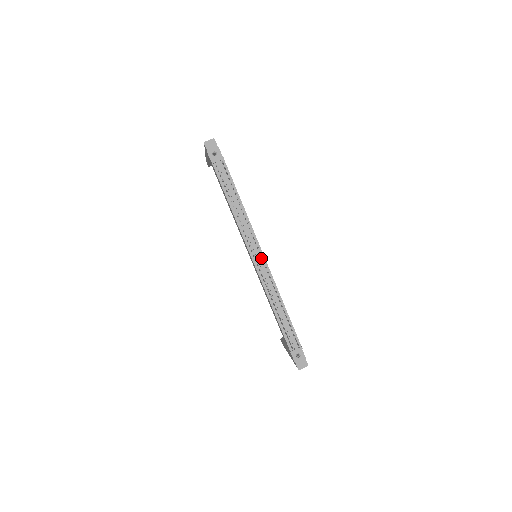
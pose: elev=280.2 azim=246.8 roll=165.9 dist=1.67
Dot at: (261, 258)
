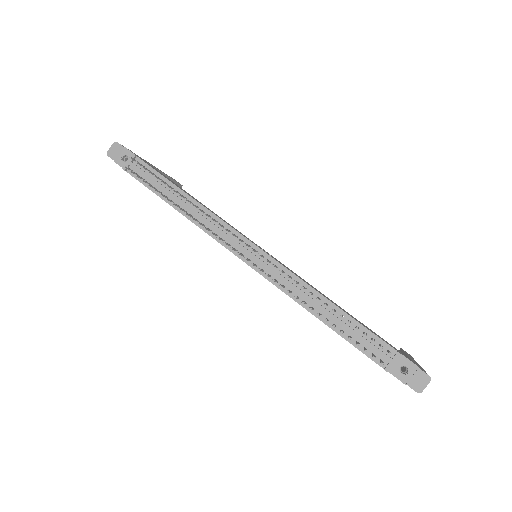
Dot at: (255, 252)
